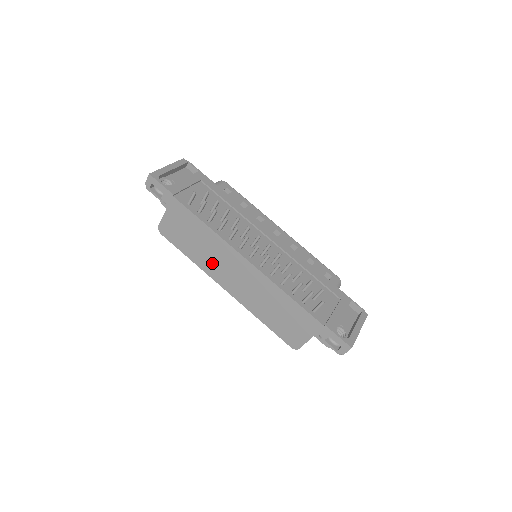
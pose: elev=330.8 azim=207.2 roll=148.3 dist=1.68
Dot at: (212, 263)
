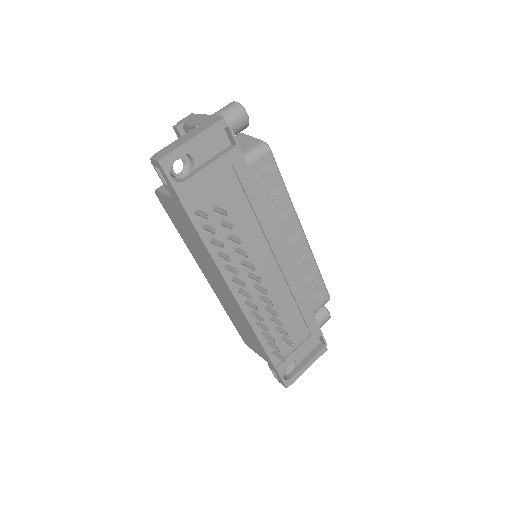
Dot at: (200, 260)
